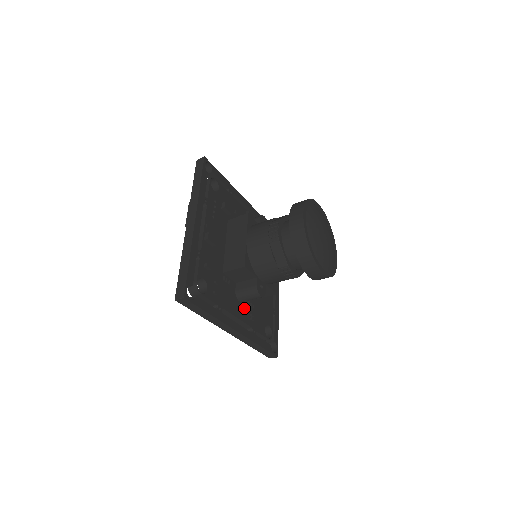
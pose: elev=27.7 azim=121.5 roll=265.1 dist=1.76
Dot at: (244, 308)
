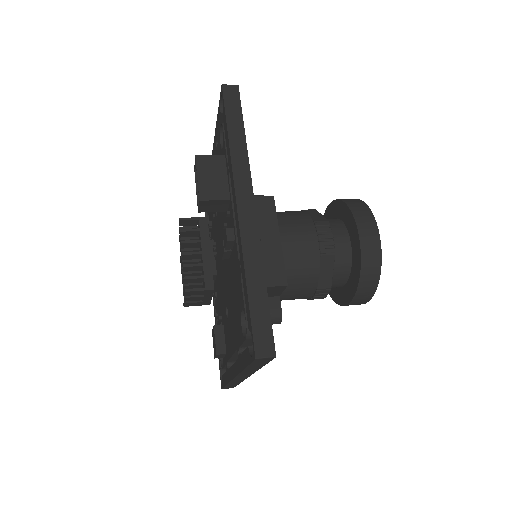
Dot at: occluded
